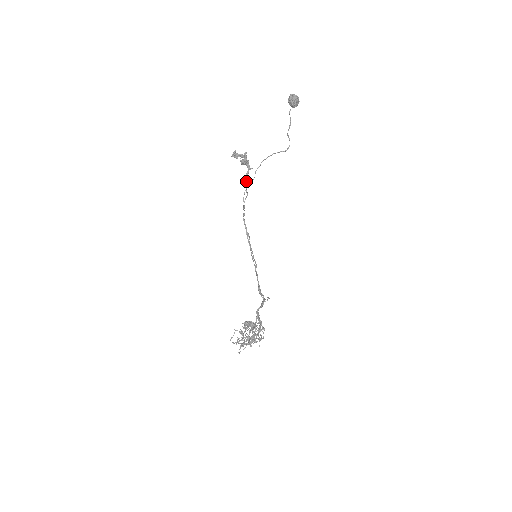
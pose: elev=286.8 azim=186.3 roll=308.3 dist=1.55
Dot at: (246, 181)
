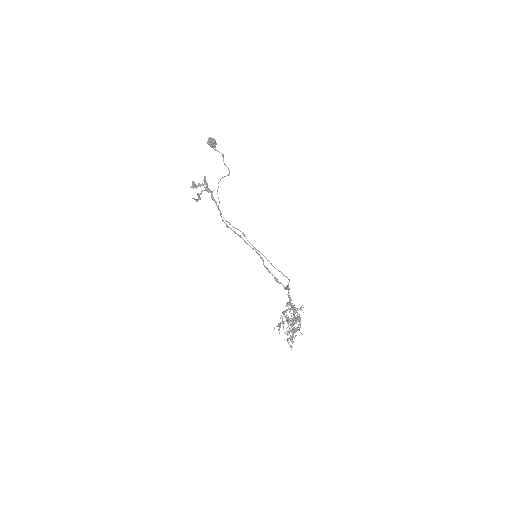
Dot at: occluded
